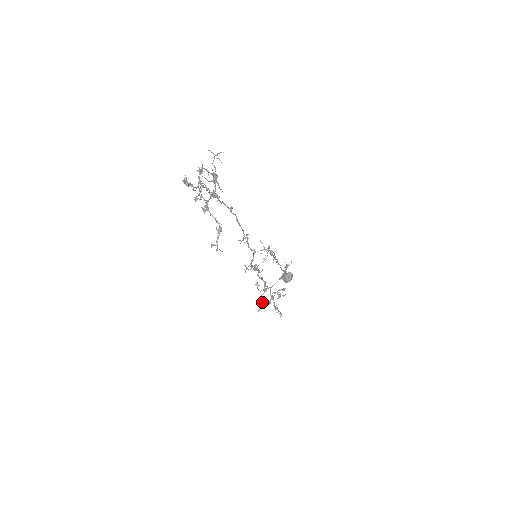
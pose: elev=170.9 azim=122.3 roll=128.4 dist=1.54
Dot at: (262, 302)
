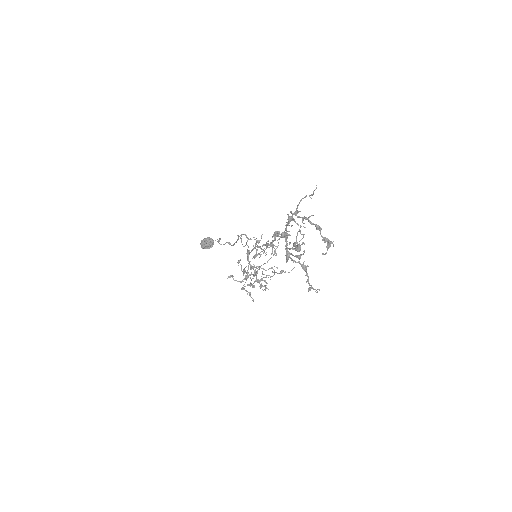
Dot at: (242, 289)
